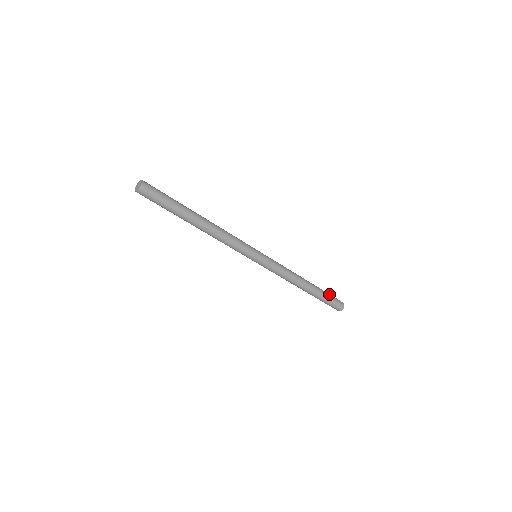
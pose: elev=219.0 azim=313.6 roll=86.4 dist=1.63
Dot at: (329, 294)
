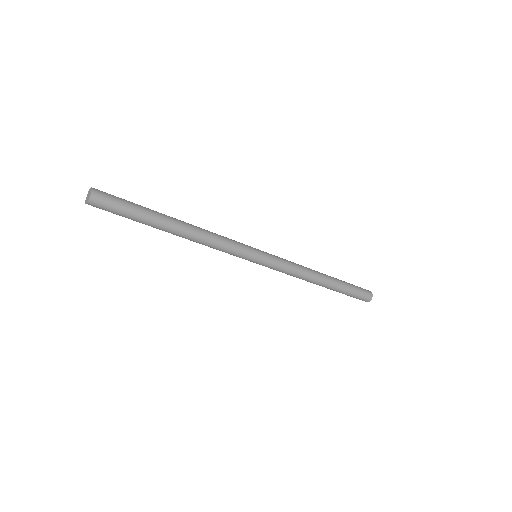
Dot at: (353, 287)
